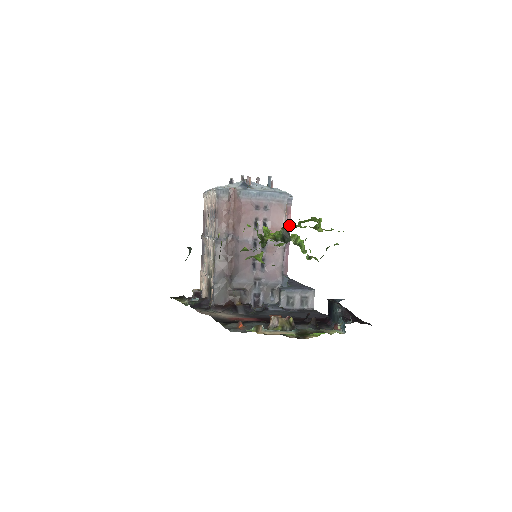
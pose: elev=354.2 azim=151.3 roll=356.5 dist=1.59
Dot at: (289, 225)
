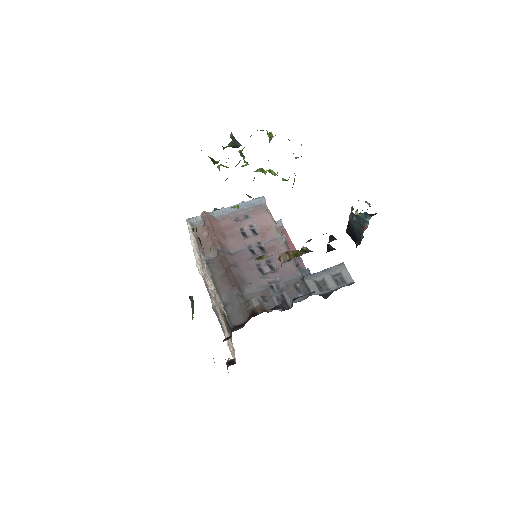
Dot at: (232, 135)
